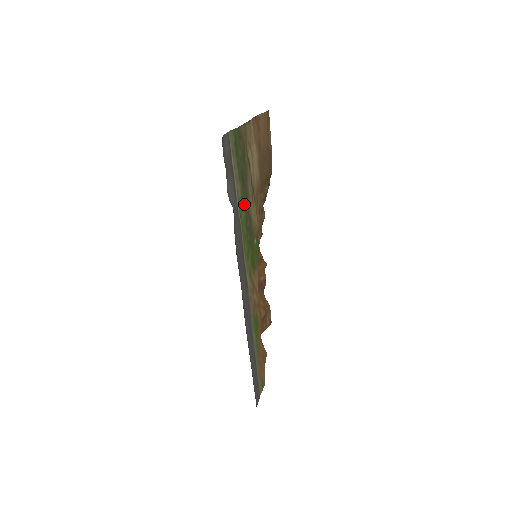
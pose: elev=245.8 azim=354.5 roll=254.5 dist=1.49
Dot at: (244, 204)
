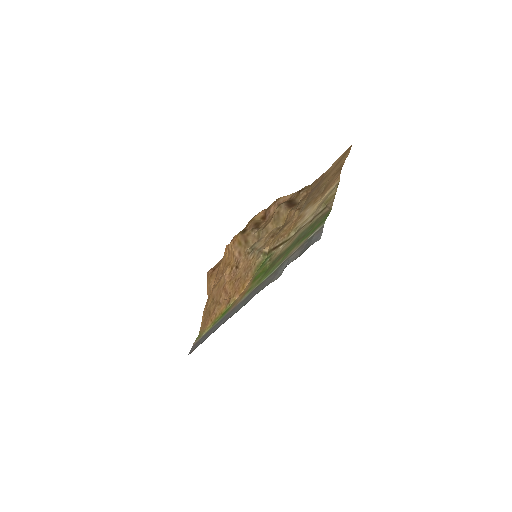
Dot at: (286, 253)
